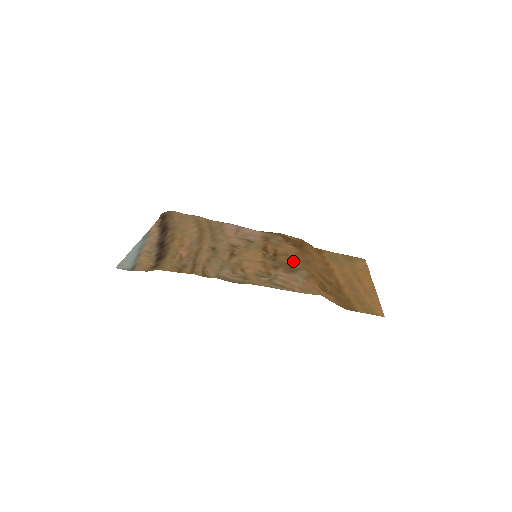
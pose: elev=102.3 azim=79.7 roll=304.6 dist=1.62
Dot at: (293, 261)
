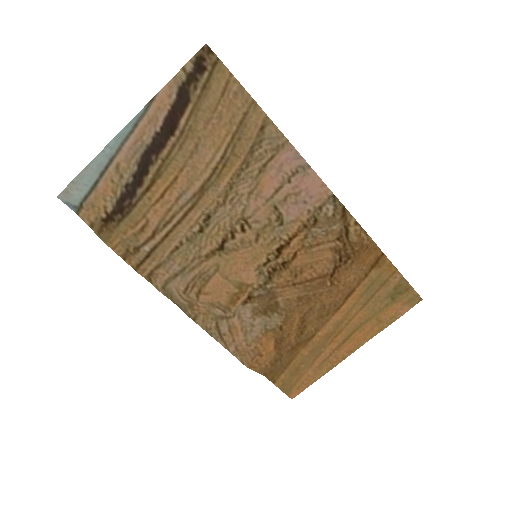
Dot at: (288, 294)
